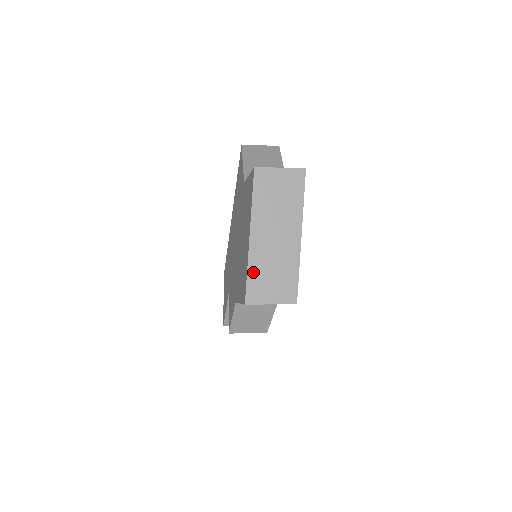
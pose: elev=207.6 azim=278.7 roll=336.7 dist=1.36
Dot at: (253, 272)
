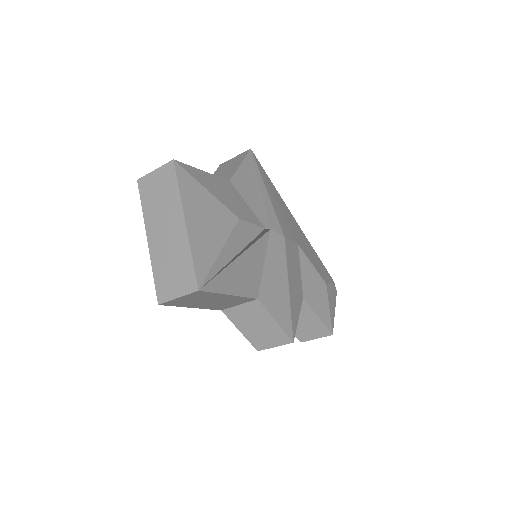
Dot at: (153, 269)
